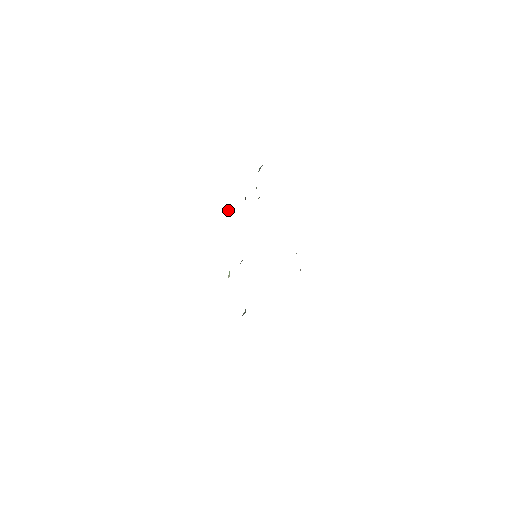
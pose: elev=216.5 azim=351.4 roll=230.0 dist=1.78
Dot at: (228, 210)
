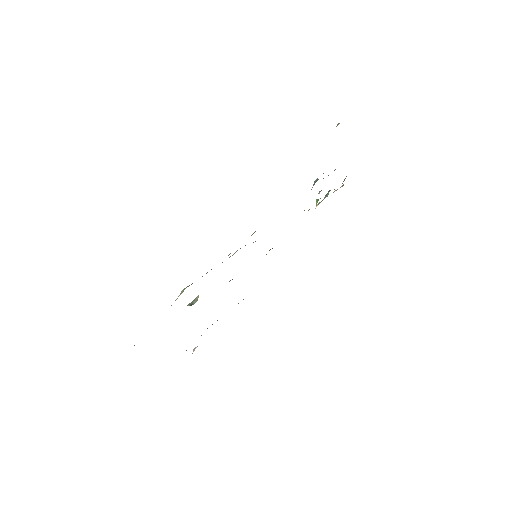
Dot at: occluded
